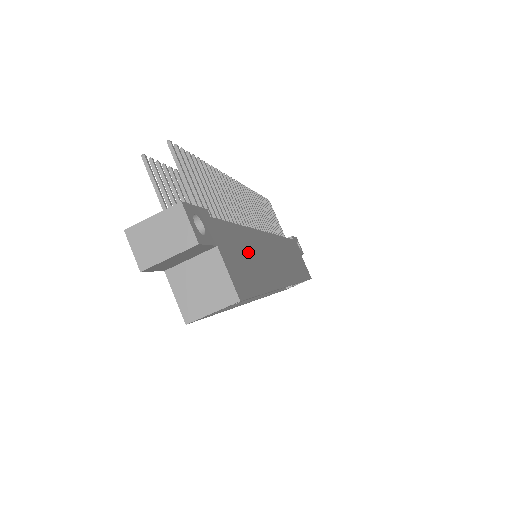
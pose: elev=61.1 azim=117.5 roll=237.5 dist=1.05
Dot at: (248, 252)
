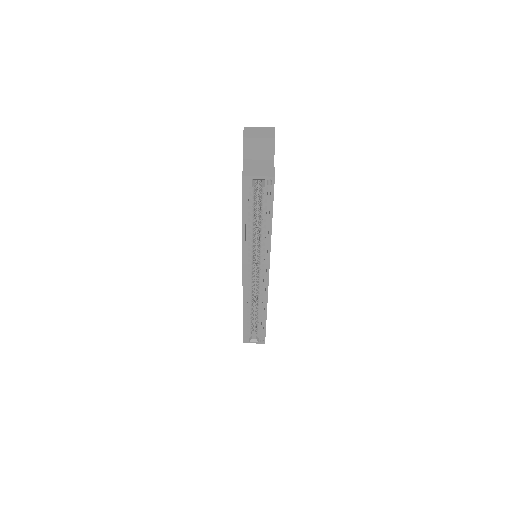
Dot at: occluded
